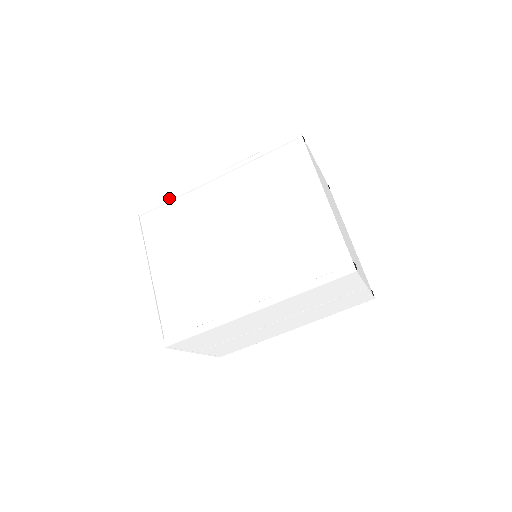
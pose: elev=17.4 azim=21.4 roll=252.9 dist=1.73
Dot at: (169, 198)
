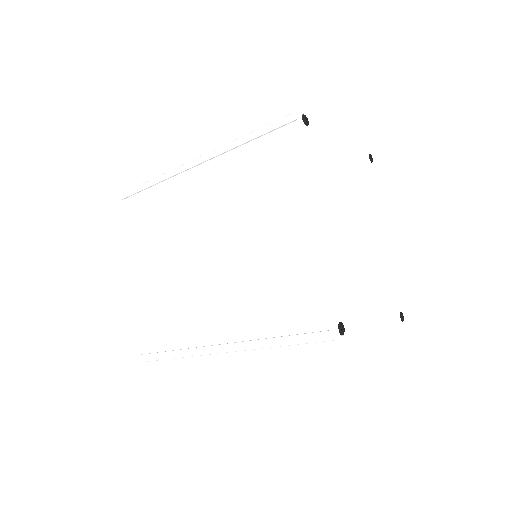
Dot at: (149, 182)
